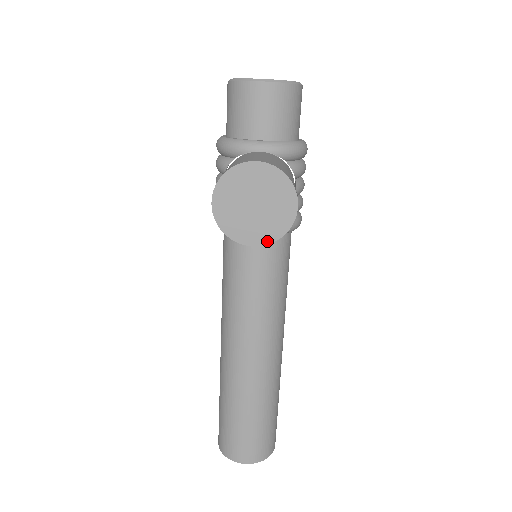
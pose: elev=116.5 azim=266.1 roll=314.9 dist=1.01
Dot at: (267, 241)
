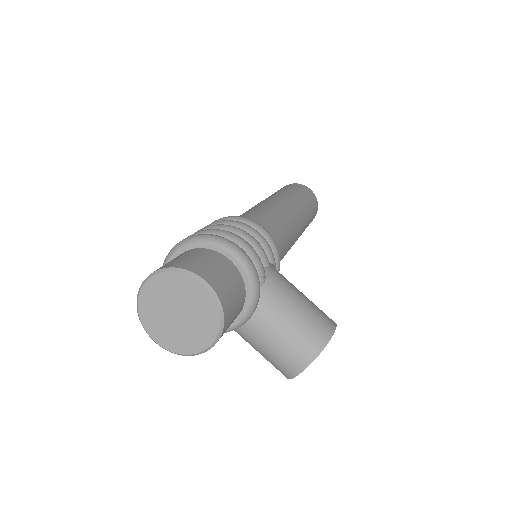
Dot at: occluded
